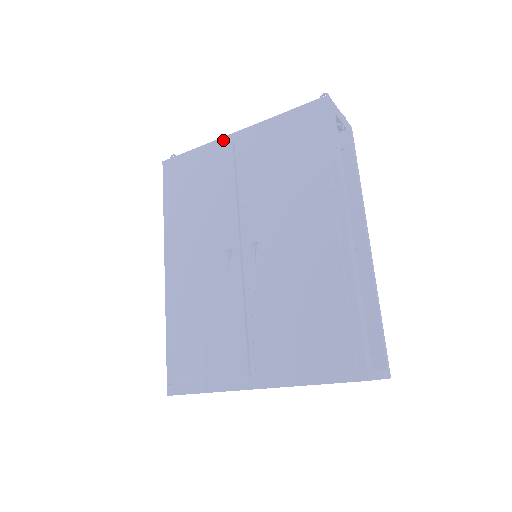
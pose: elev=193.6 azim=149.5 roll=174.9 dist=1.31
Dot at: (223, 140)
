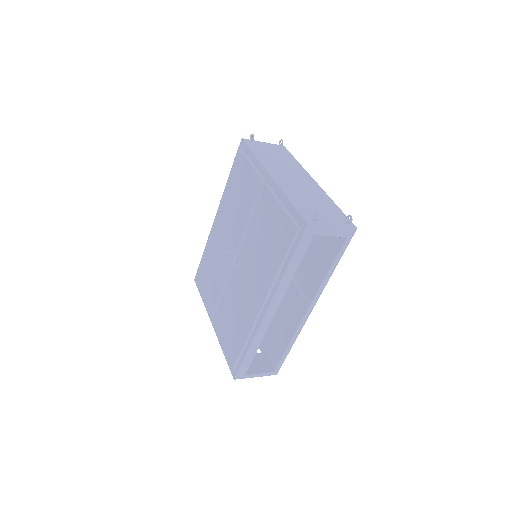
Dot at: (264, 171)
